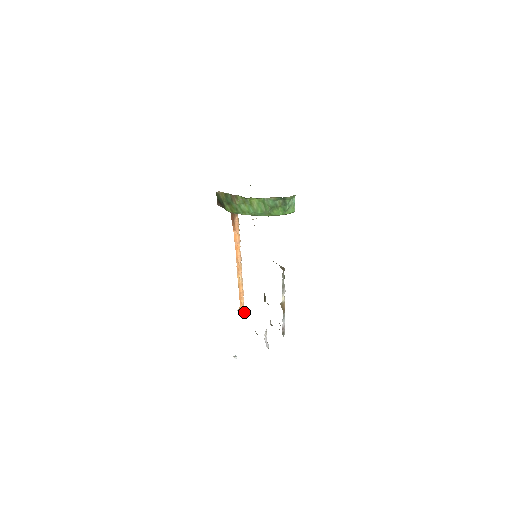
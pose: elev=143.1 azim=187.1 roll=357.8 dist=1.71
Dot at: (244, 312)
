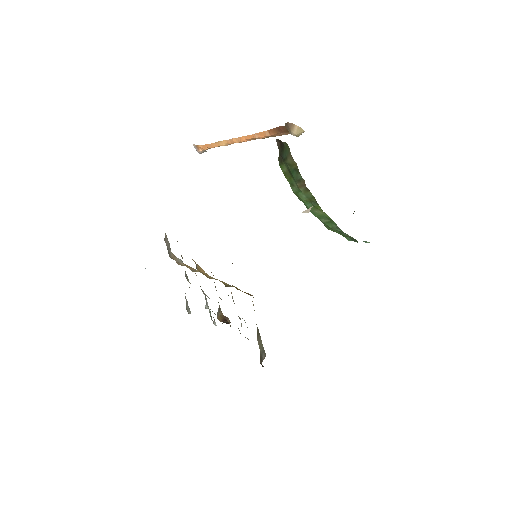
Dot at: (200, 153)
